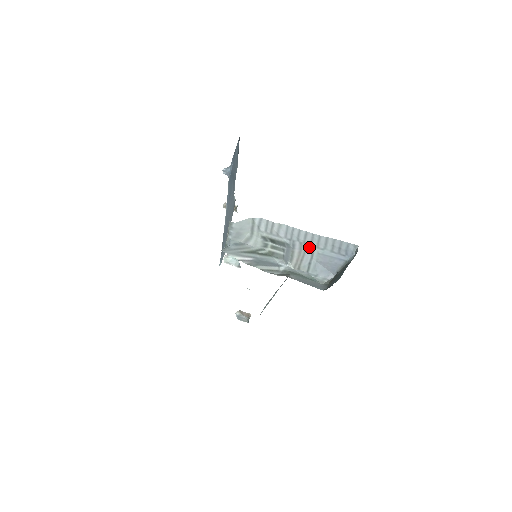
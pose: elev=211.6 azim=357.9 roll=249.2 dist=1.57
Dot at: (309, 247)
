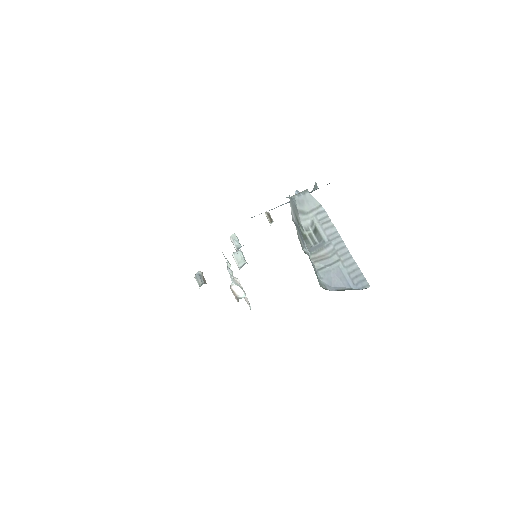
Dot at: (337, 257)
